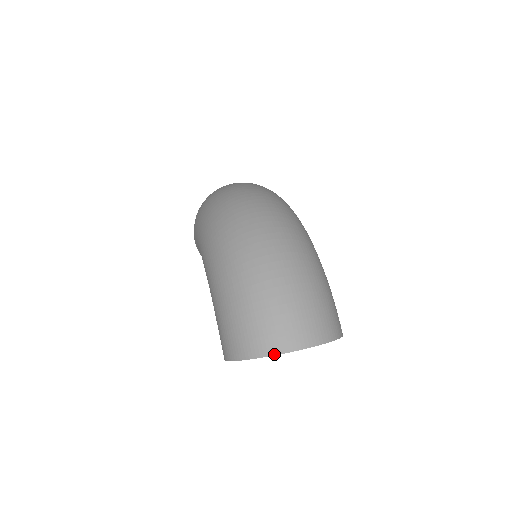
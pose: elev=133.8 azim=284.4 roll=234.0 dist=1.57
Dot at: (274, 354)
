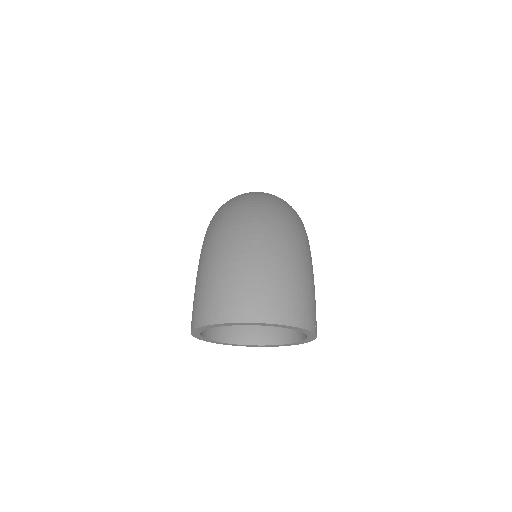
Dot at: (230, 322)
